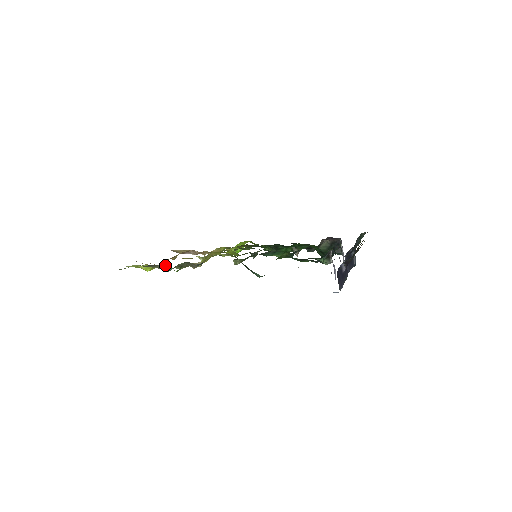
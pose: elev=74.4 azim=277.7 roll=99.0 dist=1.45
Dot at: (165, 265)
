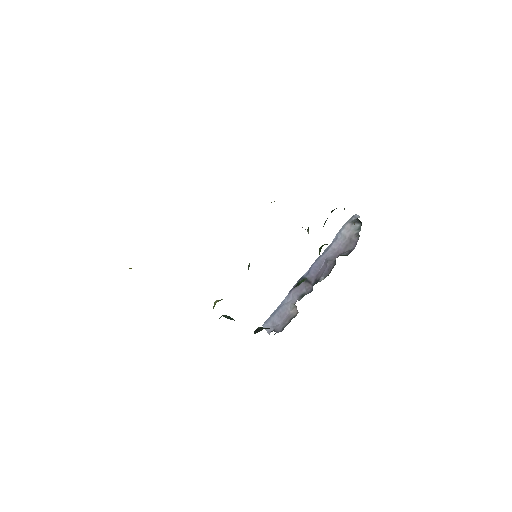
Dot at: occluded
